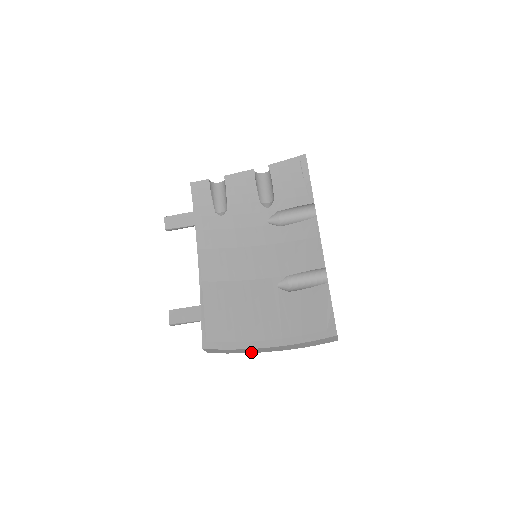
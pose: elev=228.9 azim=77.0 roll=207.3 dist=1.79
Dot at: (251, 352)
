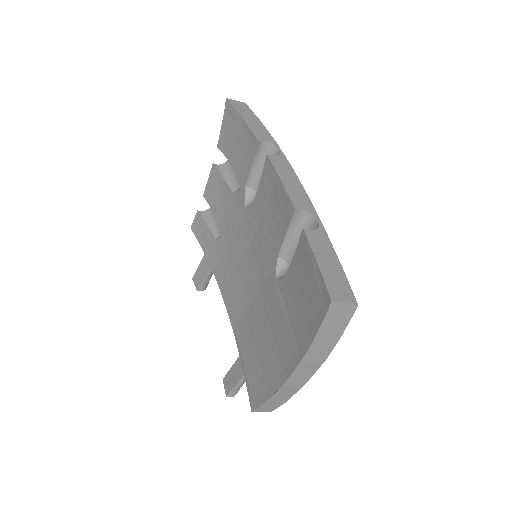
Dot at: (298, 388)
